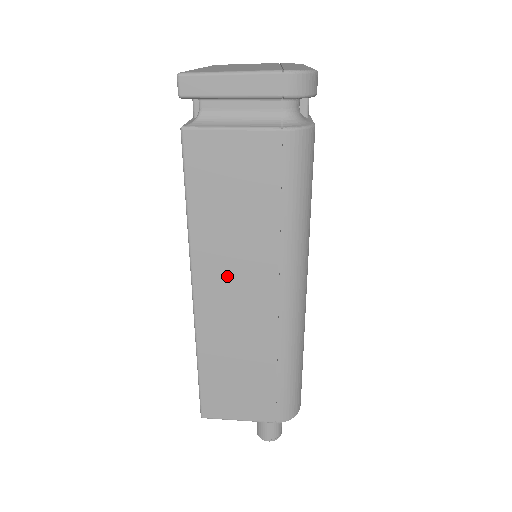
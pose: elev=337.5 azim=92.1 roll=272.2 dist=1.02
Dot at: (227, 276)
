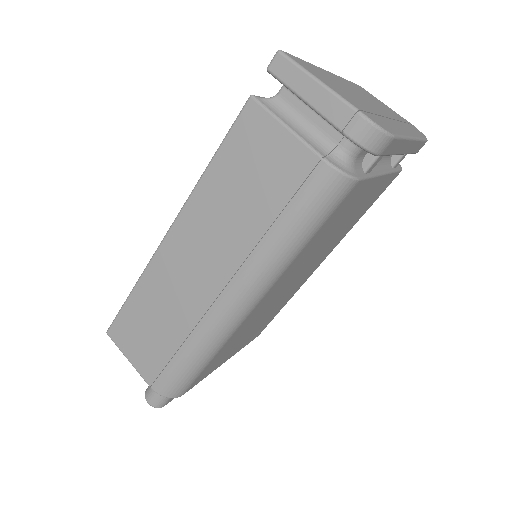
Dot at: (199, 241)
